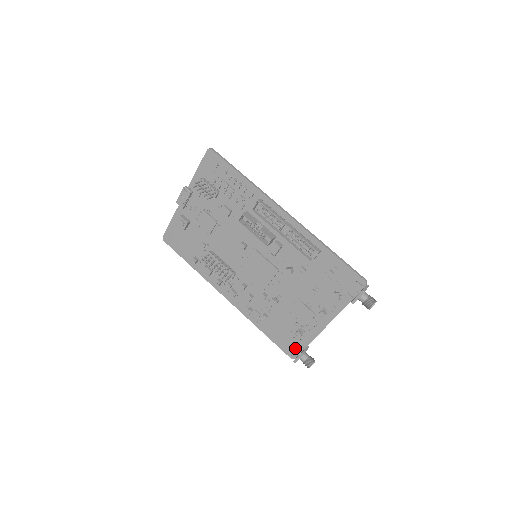
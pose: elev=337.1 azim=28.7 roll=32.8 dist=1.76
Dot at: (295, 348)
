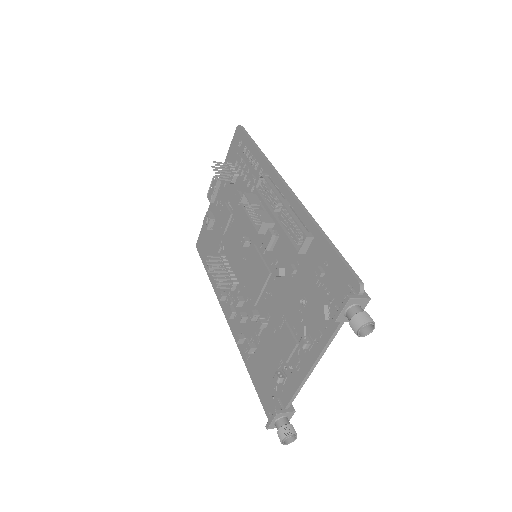
Dot at: (276, 406)
